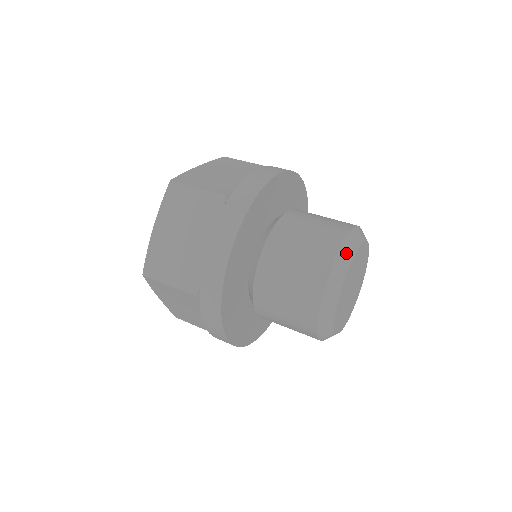
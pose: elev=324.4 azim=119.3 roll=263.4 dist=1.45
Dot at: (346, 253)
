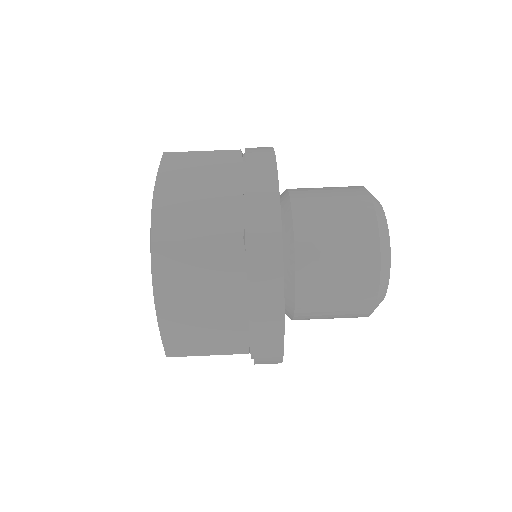
Dot at: (384, 238)
